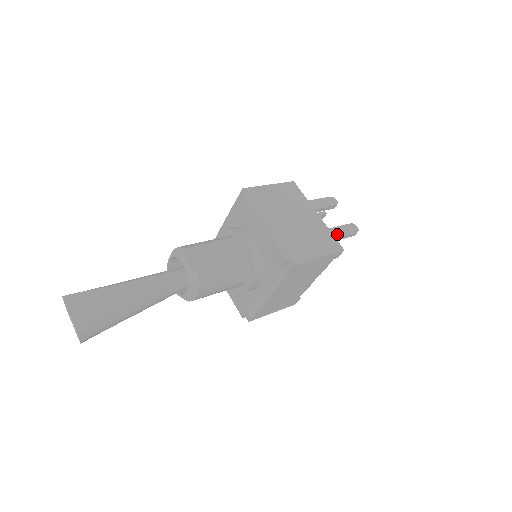
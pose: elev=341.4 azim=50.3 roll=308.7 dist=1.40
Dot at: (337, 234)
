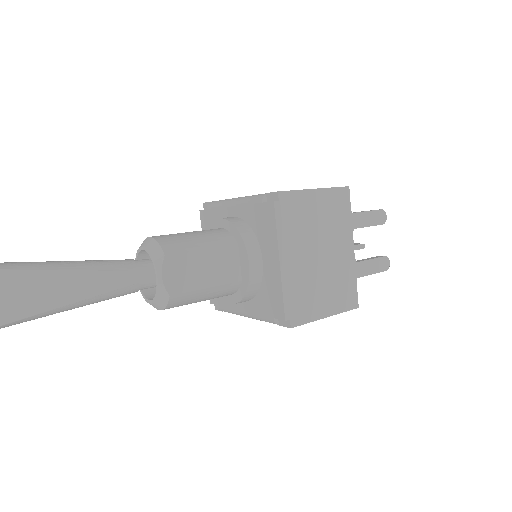
Dot at: (362, 272)
